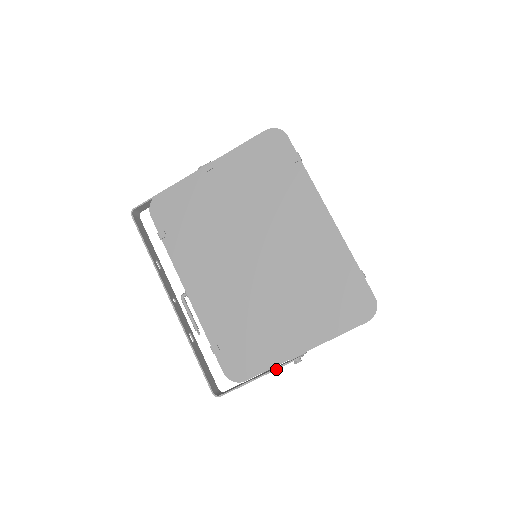
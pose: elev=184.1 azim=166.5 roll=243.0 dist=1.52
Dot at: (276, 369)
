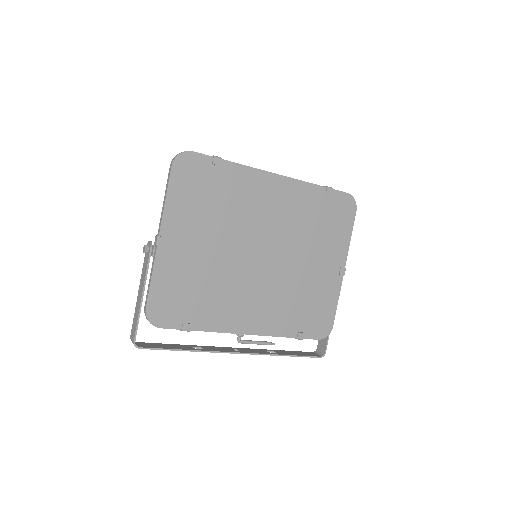
Dot at: occluded
